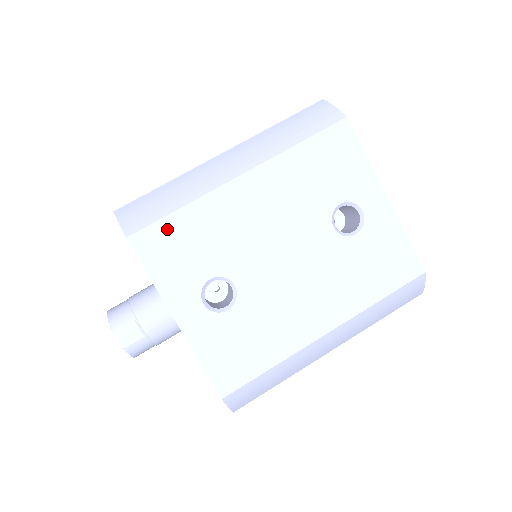
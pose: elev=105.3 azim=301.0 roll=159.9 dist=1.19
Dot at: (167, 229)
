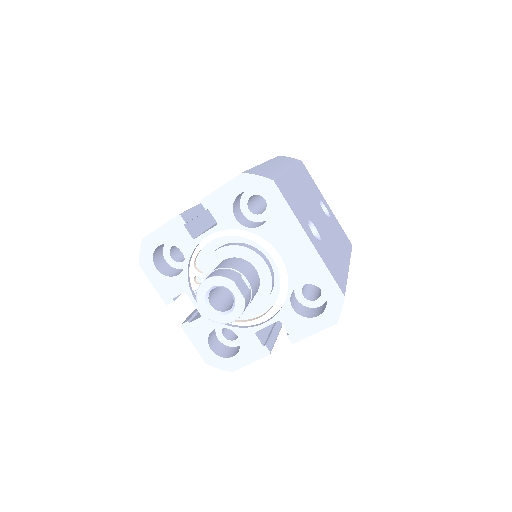
Dot at: (283, 184)
